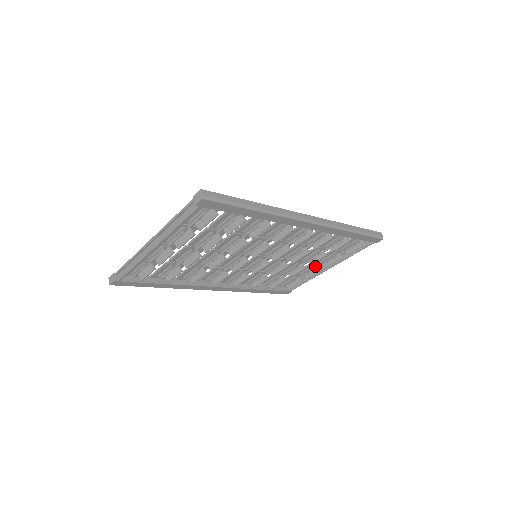
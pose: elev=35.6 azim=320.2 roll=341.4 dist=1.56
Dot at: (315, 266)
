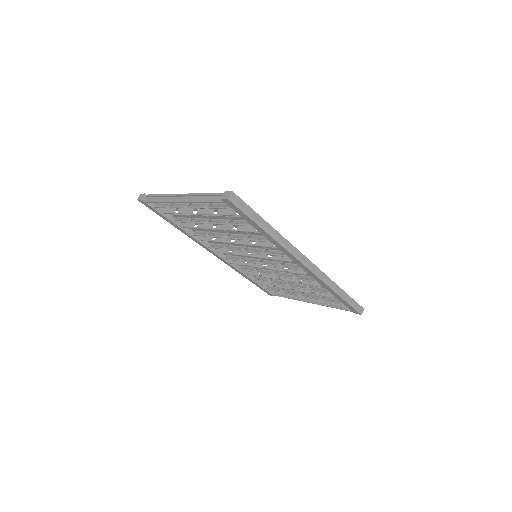
Dot at: (300, 293)
